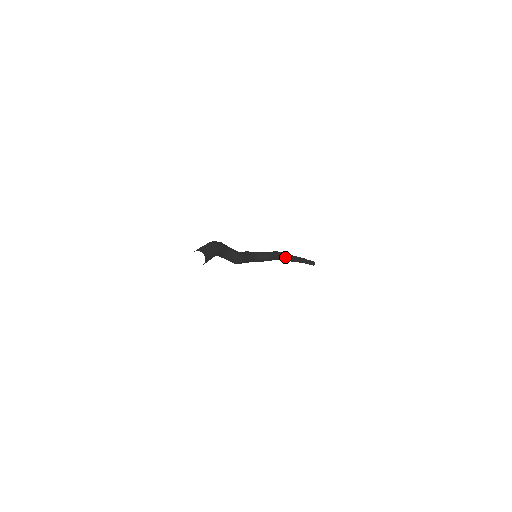
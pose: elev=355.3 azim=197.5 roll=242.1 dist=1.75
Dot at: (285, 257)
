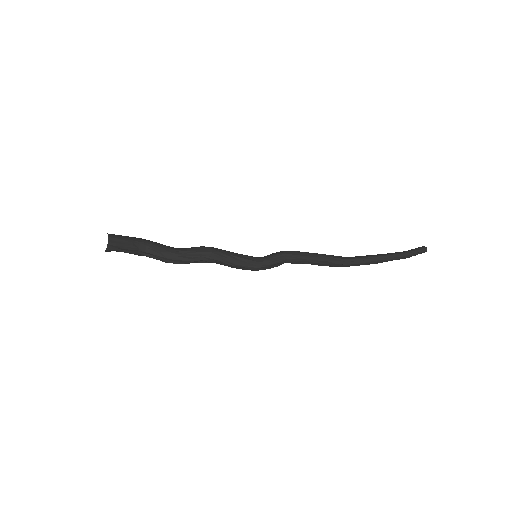
Dot at: (341, 257)
